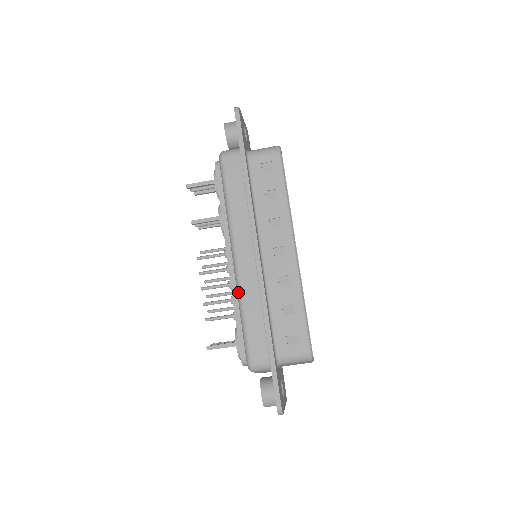
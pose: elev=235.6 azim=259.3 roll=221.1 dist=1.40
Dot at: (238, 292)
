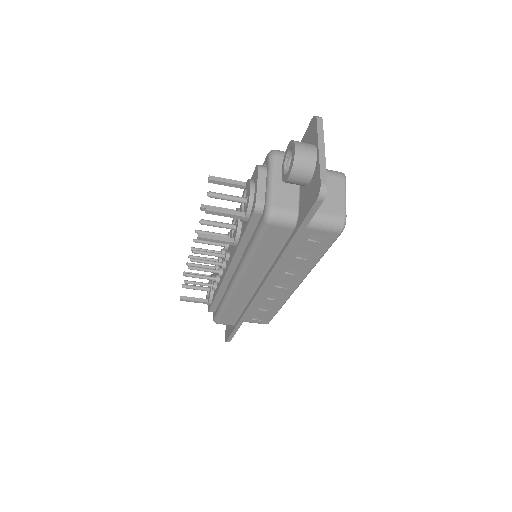
Dot at: (227, 297)
